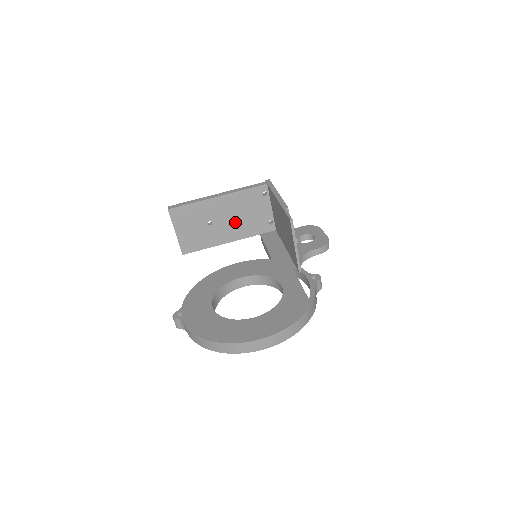
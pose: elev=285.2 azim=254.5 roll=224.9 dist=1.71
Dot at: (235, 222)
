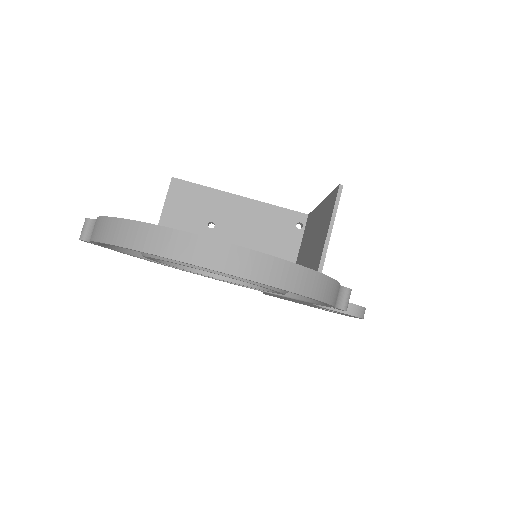
Dot at: (243, 242)
